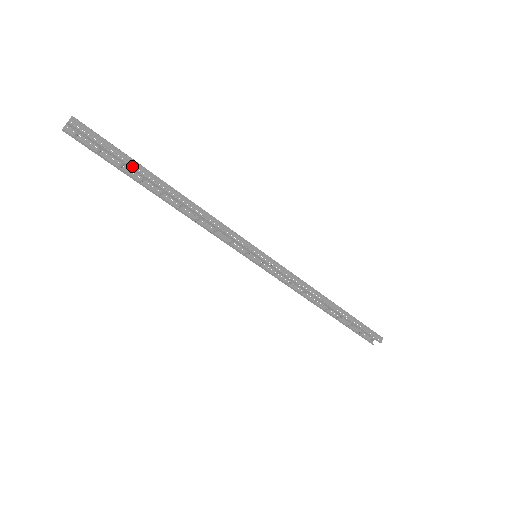
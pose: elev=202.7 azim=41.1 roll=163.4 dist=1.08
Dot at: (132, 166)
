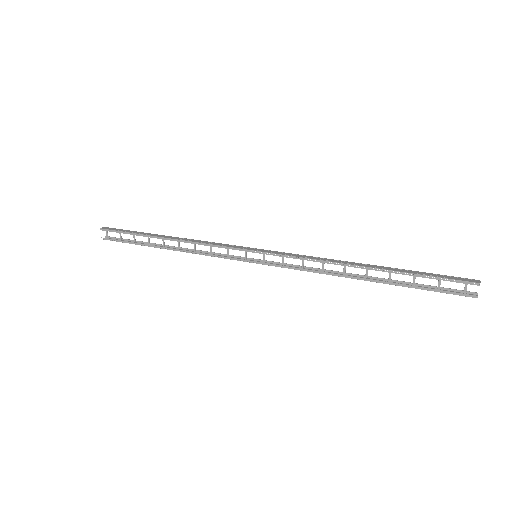
Dot at: (138, 234)
